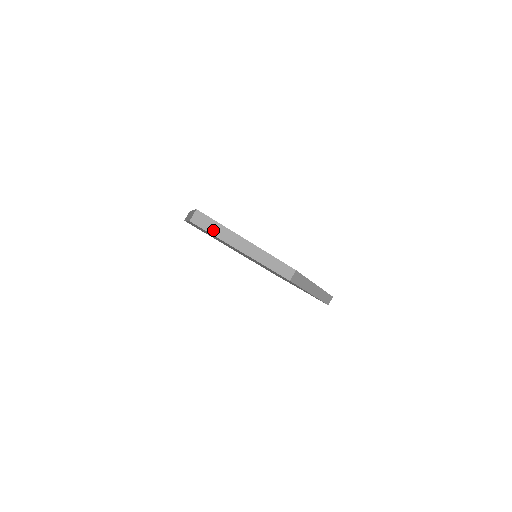
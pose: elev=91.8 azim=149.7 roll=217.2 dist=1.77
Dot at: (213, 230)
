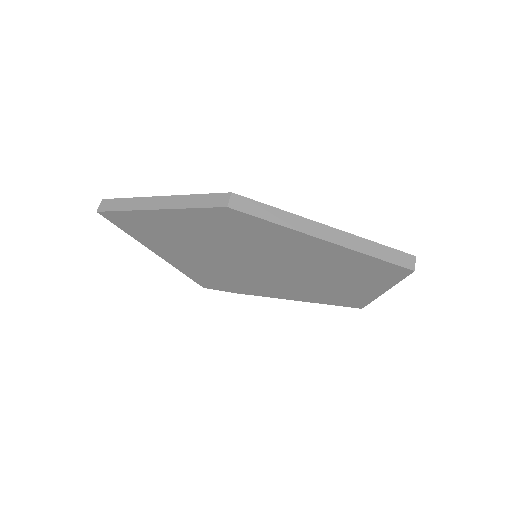
Dot at: (121, 207)
